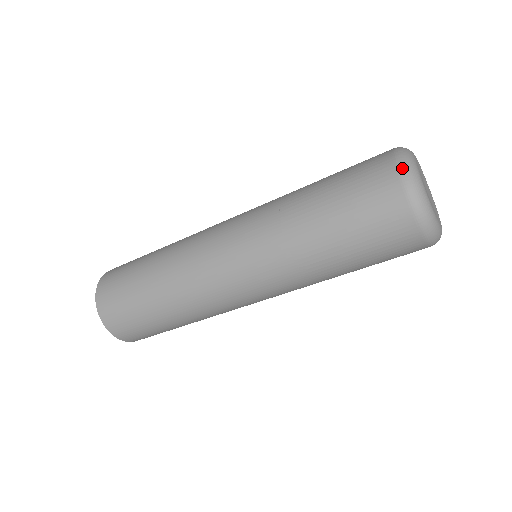
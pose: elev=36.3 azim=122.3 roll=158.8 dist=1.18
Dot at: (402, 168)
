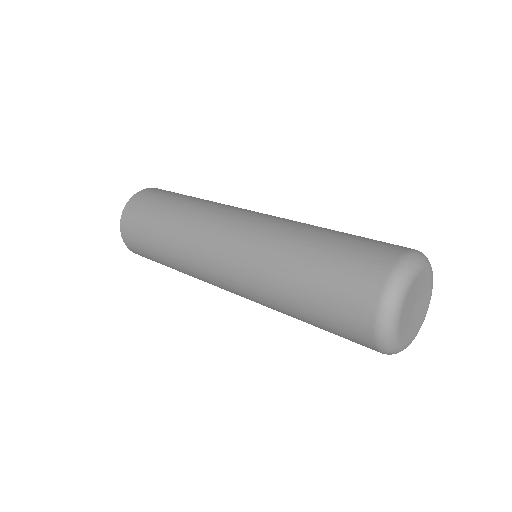
Dot at: (379, 339)
